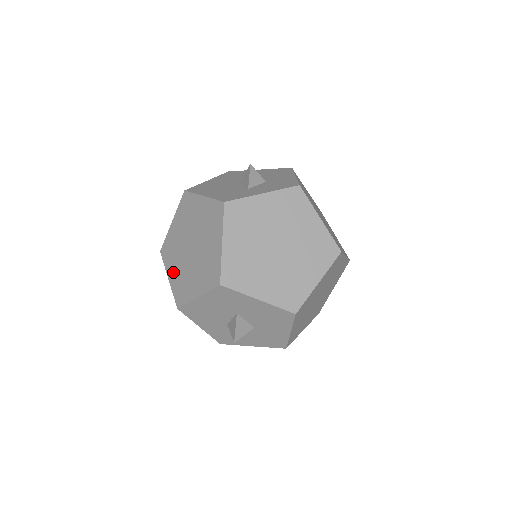
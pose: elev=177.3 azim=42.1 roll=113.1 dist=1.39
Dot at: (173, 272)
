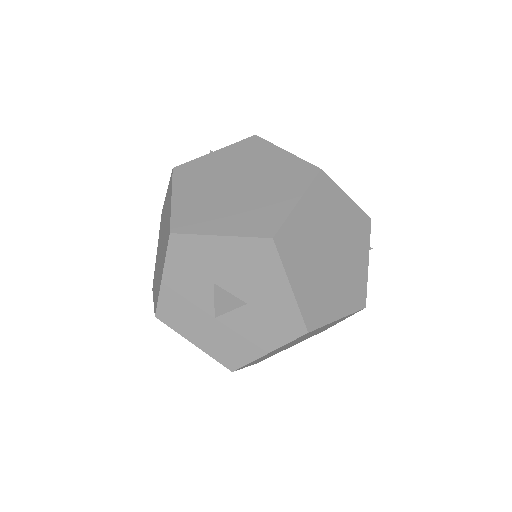
Dot at: (155, 289)
